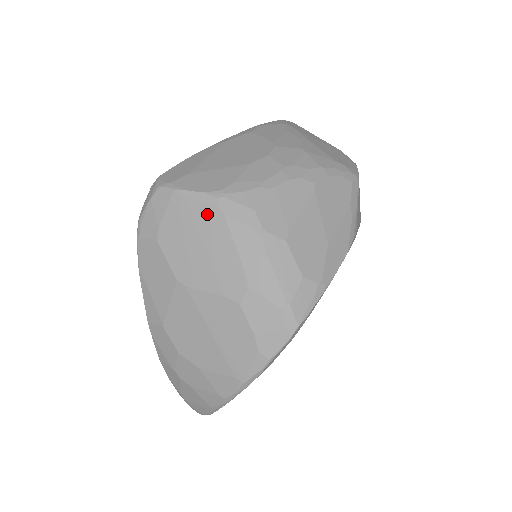
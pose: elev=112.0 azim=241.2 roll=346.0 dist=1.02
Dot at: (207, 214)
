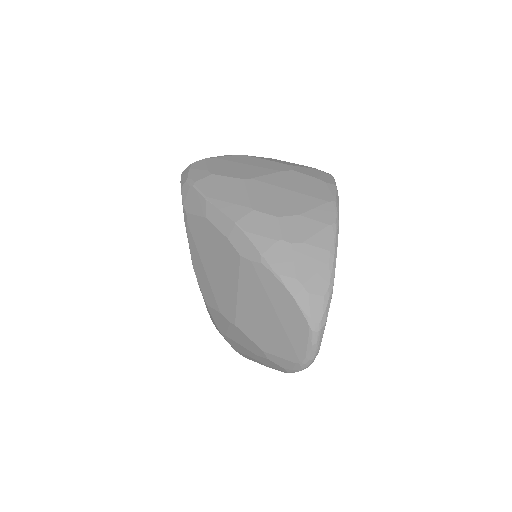
Dot at: (235, 158)
